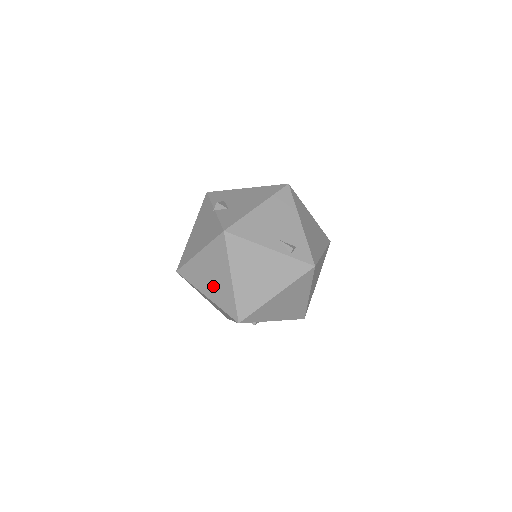
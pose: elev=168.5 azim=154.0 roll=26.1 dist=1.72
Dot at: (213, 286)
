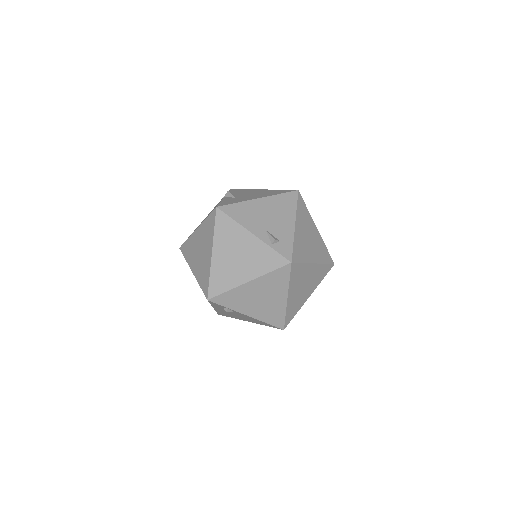
Dot at: (199, 262)
